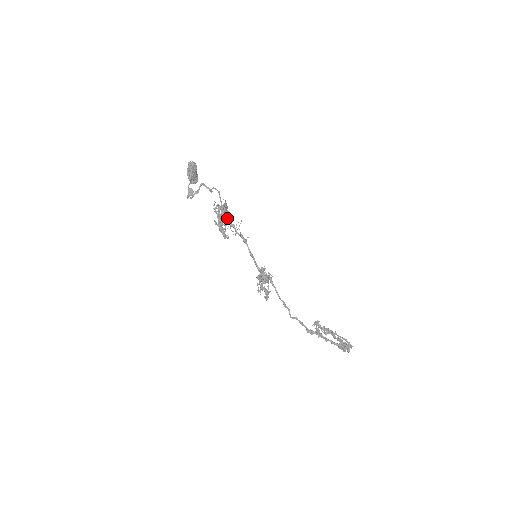
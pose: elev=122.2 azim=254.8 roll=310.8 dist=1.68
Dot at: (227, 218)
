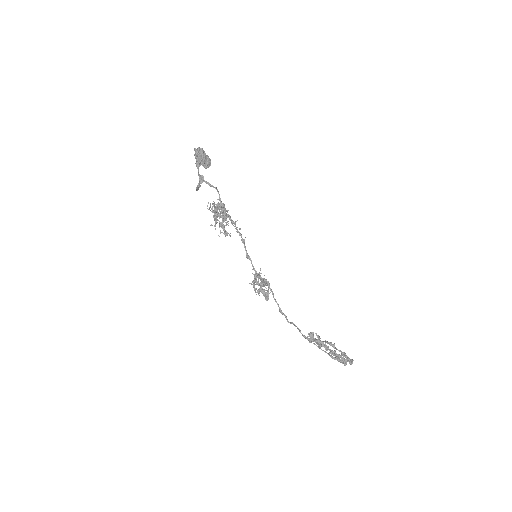
Dot at: (227, 214)
